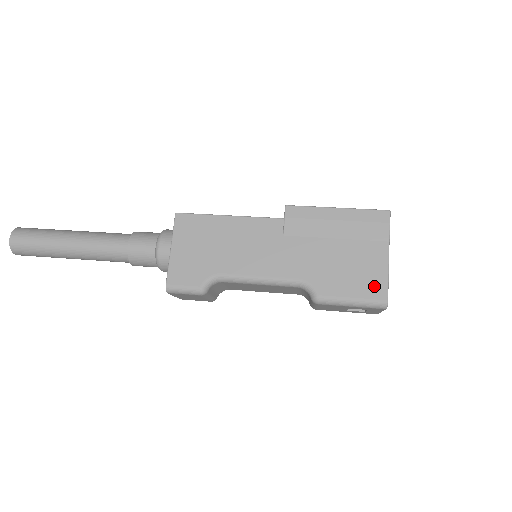
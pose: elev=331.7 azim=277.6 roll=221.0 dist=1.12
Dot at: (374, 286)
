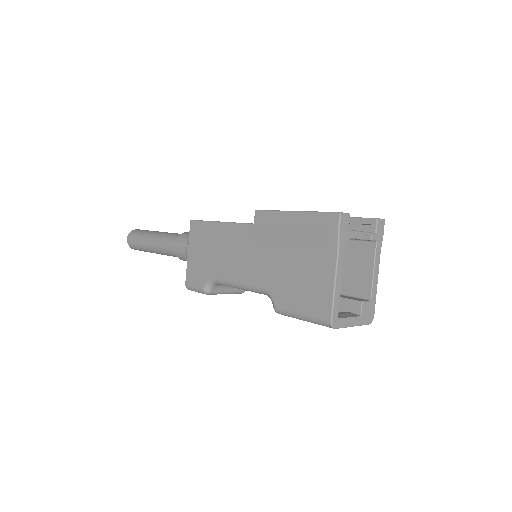
Dot at: (320, 302)
